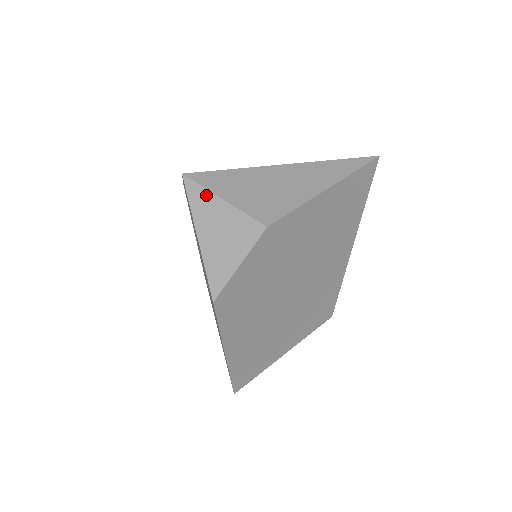
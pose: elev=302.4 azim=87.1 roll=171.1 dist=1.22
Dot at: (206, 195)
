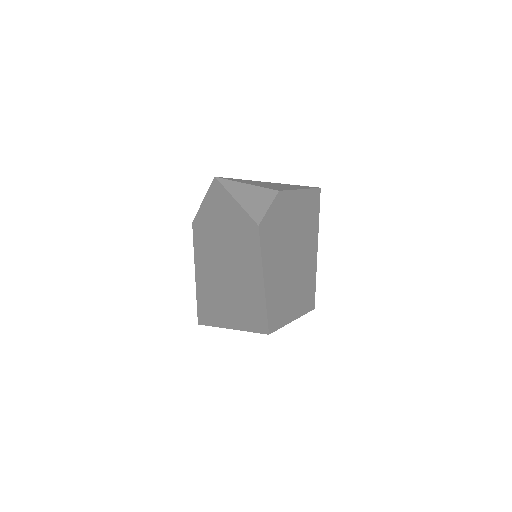
Dot at: (234, 183)
